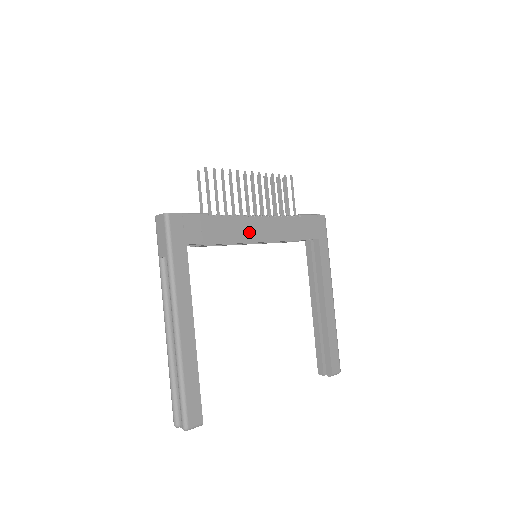
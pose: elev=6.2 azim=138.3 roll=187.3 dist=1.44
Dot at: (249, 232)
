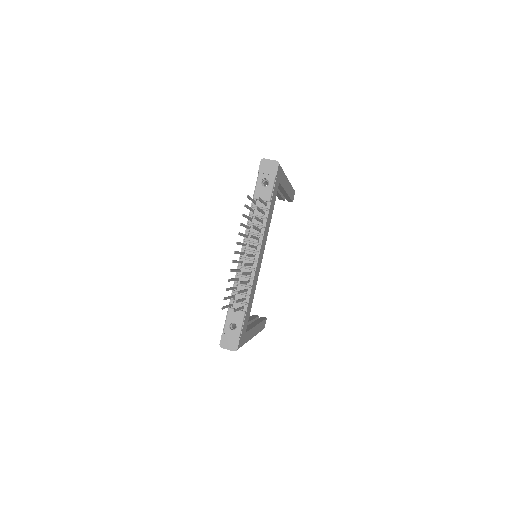
Dot at: (258, 271)
